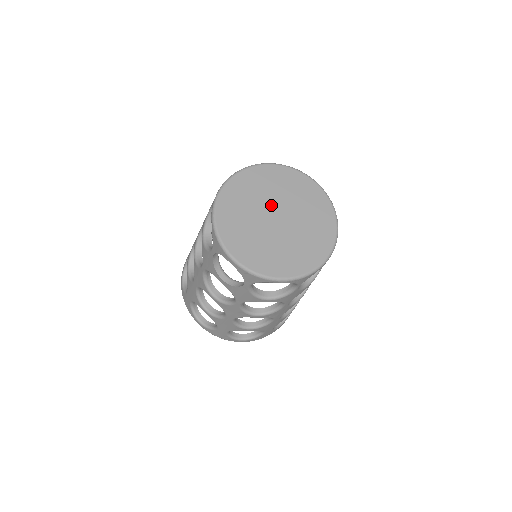
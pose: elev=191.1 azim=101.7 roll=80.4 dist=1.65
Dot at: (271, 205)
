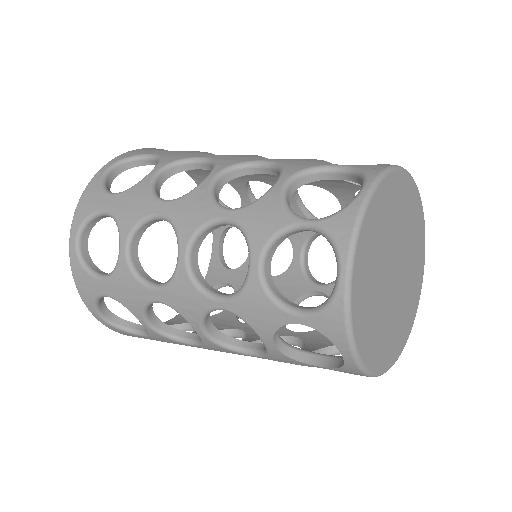
Dot at: (394, 249)
